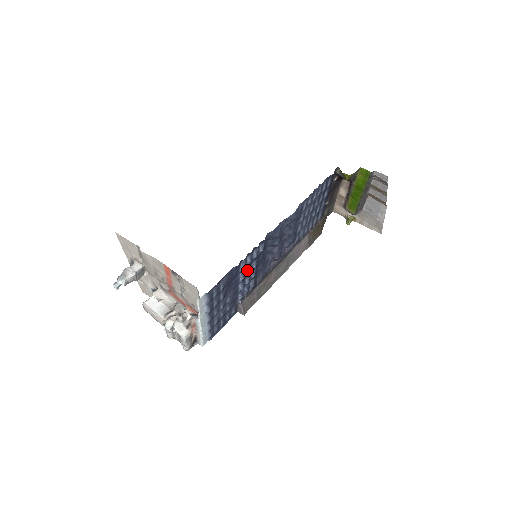
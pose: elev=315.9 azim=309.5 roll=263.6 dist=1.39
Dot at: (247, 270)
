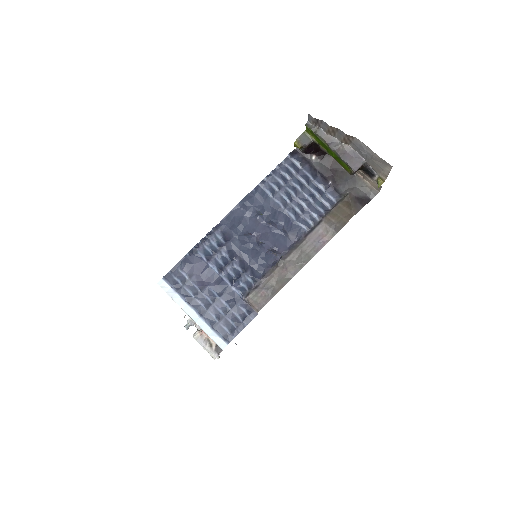
Dot at: (218, 260)
